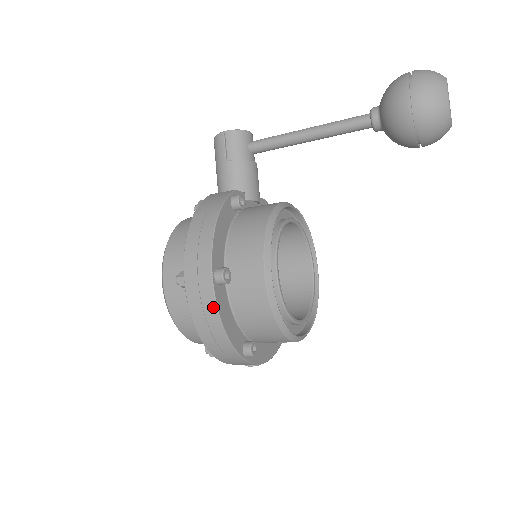
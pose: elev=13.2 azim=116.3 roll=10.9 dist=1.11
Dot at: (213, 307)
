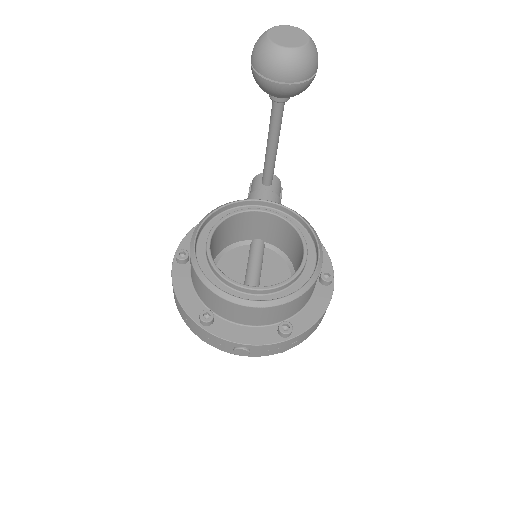
Dot at: (172, 279)
